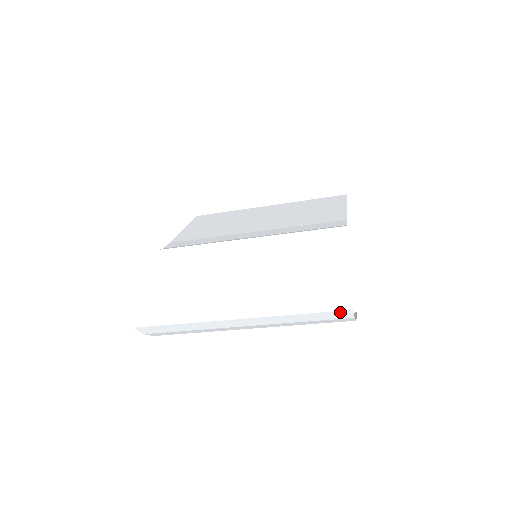
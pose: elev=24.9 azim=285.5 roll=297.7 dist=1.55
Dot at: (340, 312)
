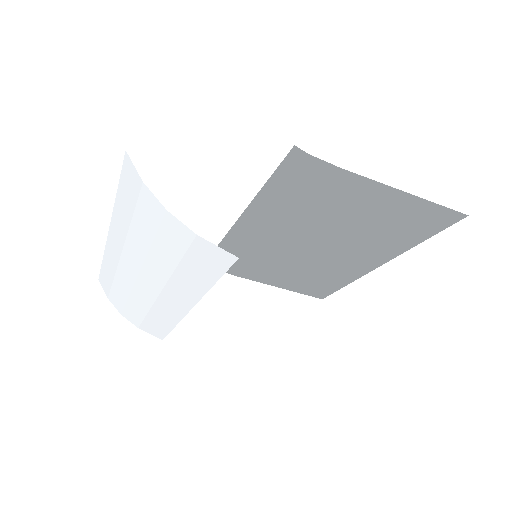
Dot at: (127, 167)
